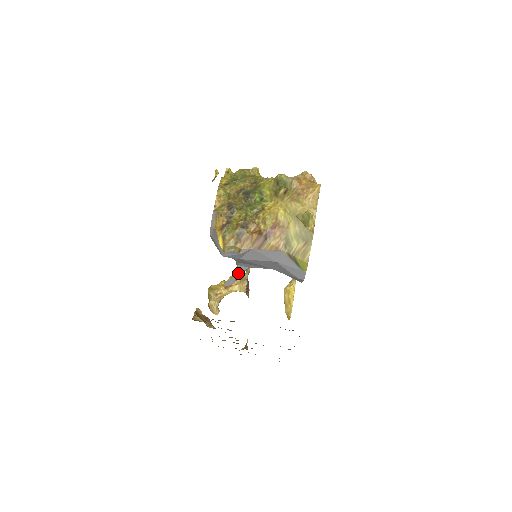
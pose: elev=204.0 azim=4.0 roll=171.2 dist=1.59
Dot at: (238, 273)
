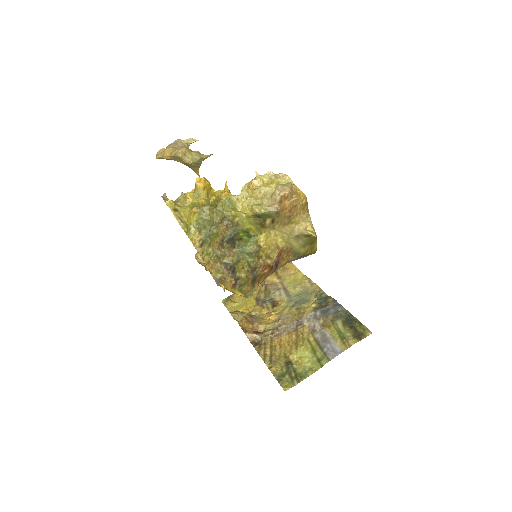
Dot at: occluded
